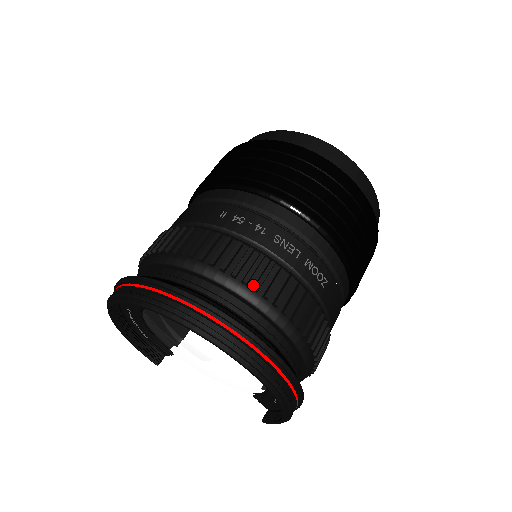
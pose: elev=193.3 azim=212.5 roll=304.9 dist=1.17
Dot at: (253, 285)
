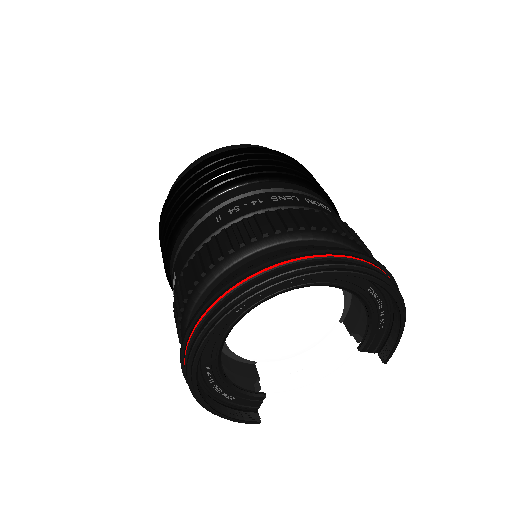
Dot at: (296, 228)
